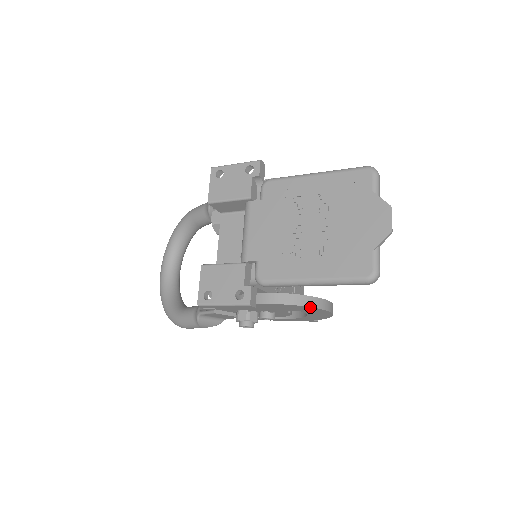
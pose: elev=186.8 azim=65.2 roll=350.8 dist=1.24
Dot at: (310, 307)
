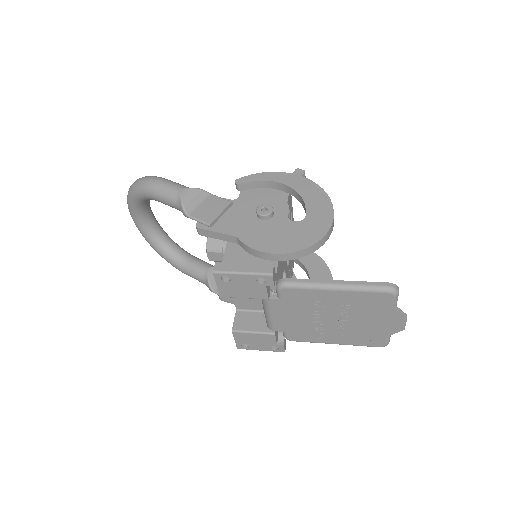
Dot at: occluded
